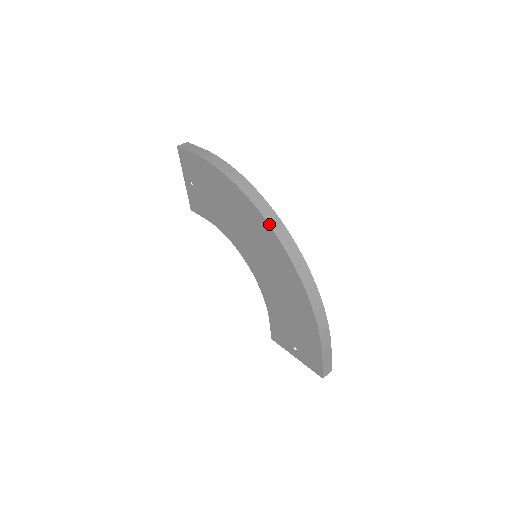
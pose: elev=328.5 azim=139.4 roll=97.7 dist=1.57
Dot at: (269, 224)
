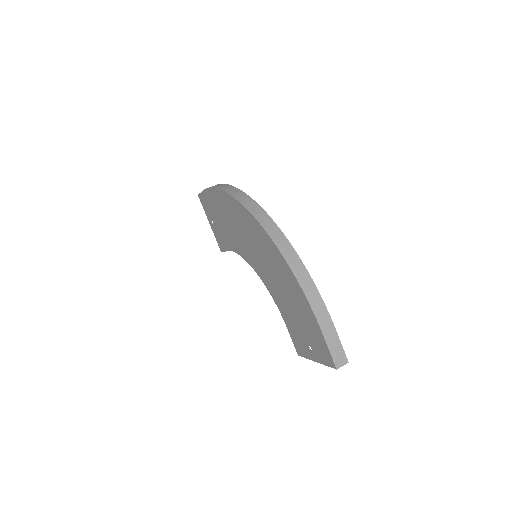
Dot at: (245, 207)
